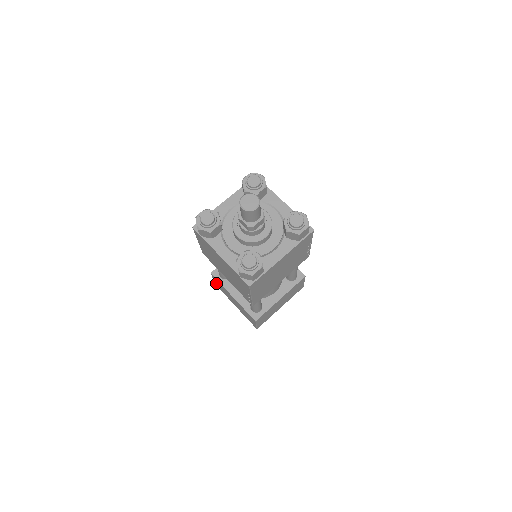
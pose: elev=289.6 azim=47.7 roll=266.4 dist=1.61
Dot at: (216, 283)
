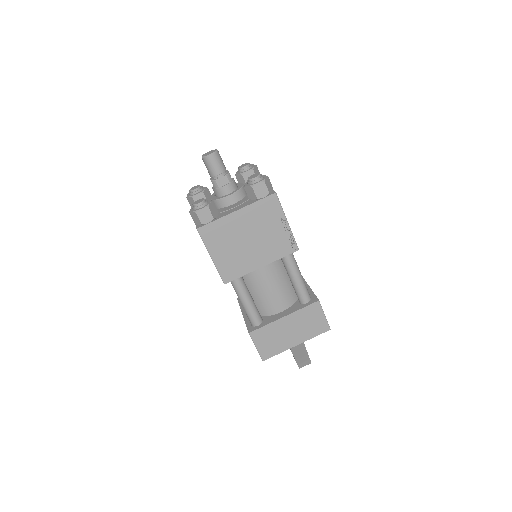
Dot at: occluded
